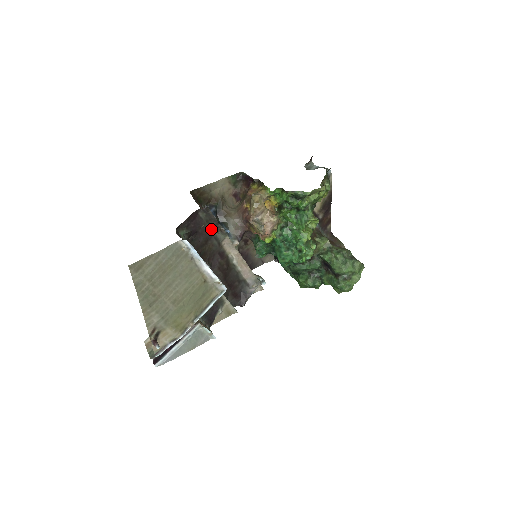
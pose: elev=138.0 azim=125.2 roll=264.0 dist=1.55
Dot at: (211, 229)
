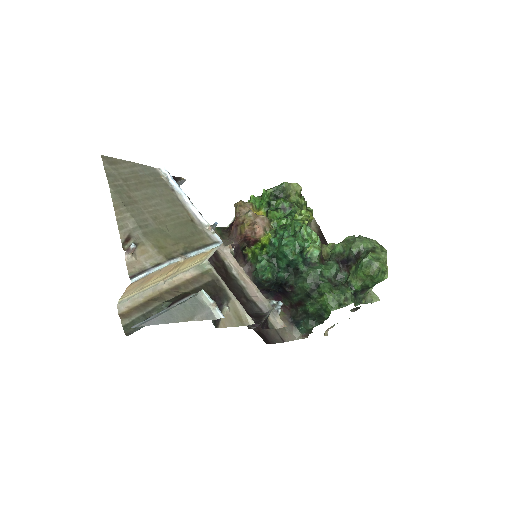
Dot at: occluded
